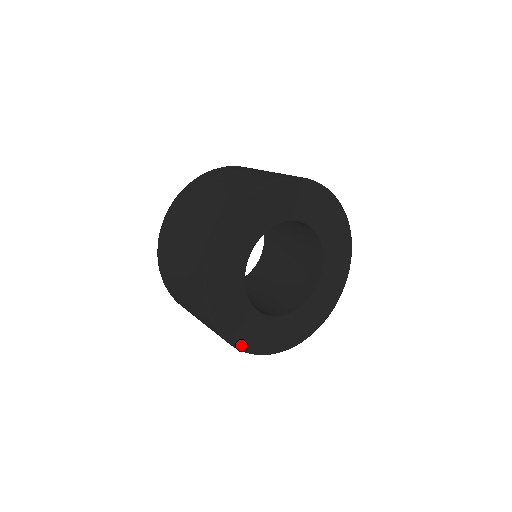
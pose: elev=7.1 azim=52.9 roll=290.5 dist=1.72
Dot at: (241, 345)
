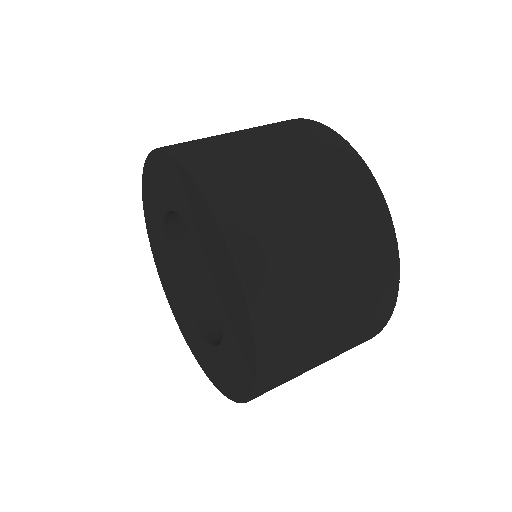
Dot at: occluded
